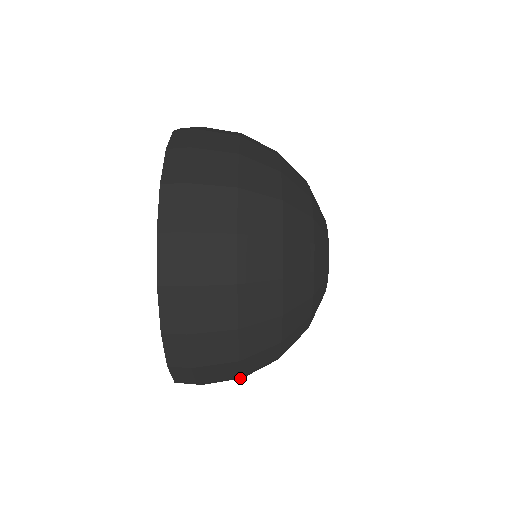
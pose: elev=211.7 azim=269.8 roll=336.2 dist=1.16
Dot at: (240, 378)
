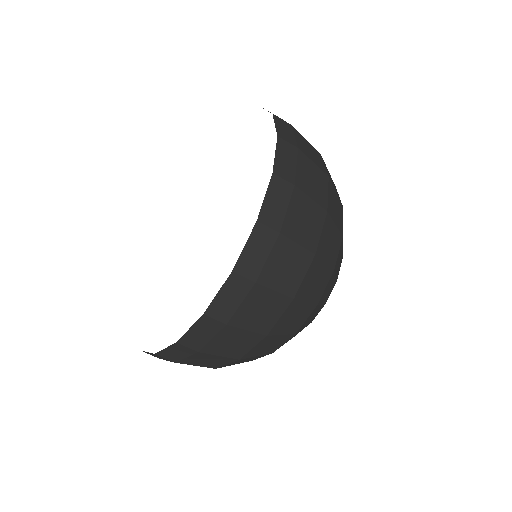
Dot at: occluded
